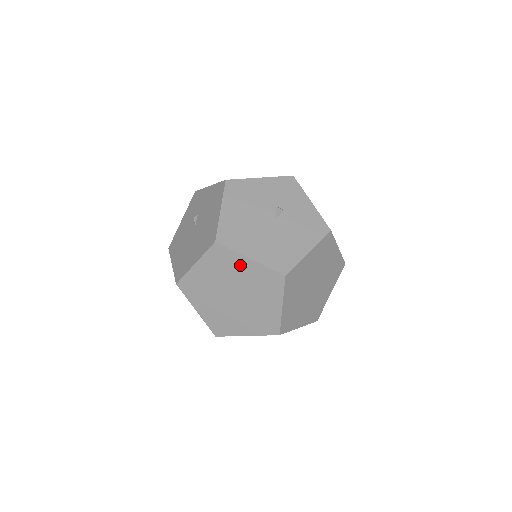
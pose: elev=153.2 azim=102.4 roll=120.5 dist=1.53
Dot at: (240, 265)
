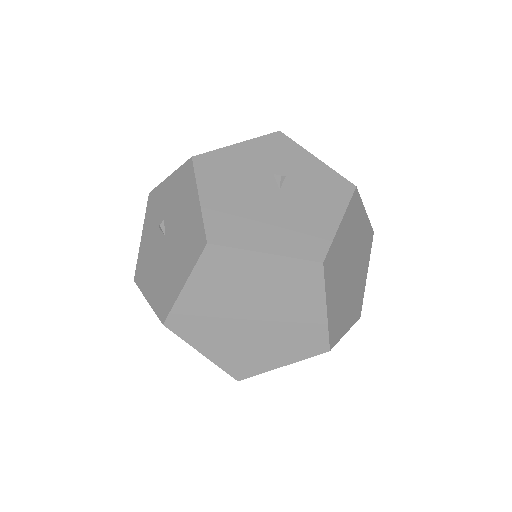
Dot at: (252, 267)
